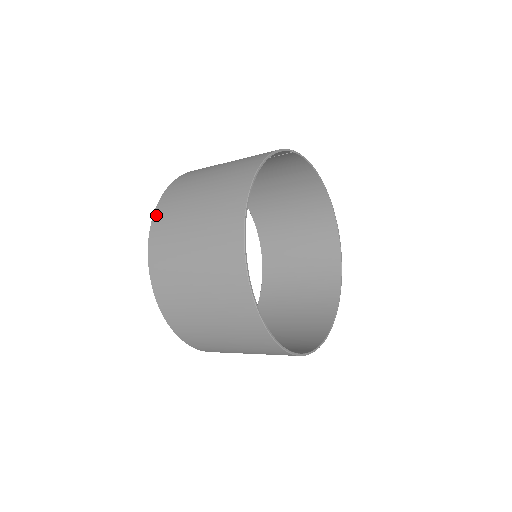
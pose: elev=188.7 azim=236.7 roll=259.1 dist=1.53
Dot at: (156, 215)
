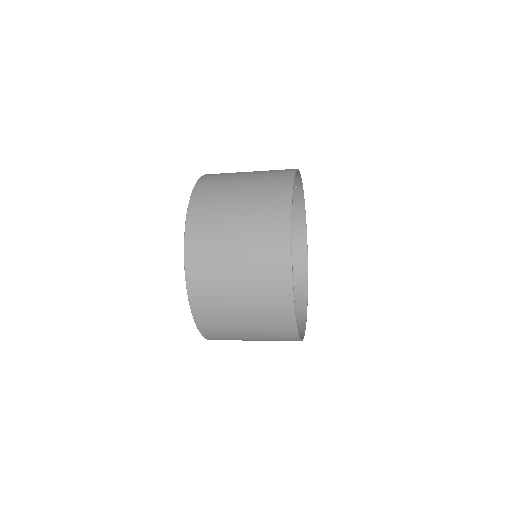
Dot at: (200, 182)
